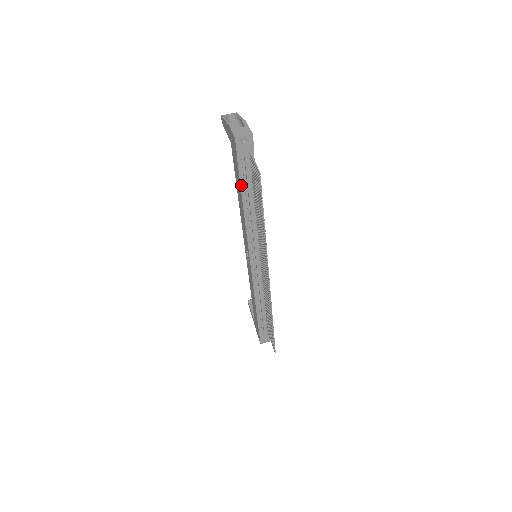
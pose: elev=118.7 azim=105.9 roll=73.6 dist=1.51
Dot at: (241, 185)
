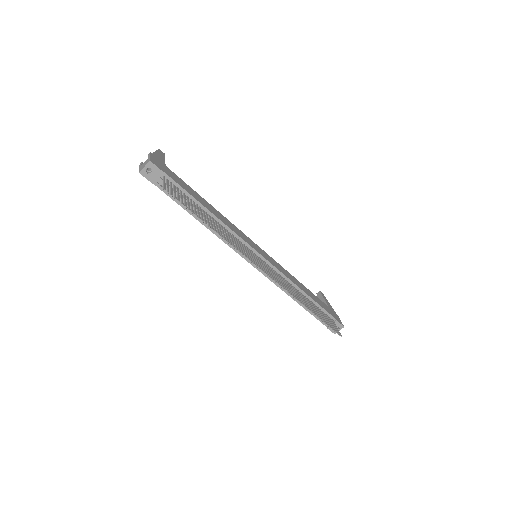
Dot at: (180, 205)
